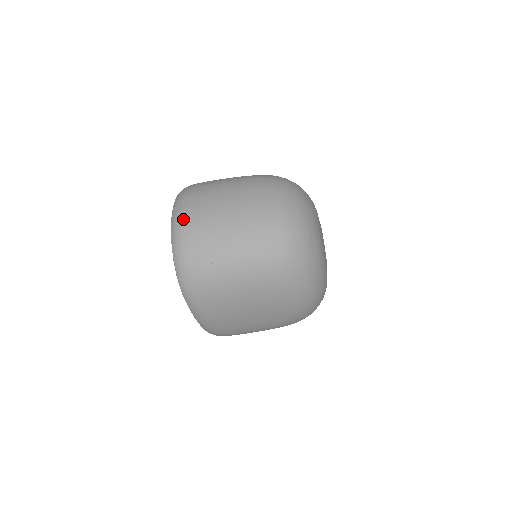
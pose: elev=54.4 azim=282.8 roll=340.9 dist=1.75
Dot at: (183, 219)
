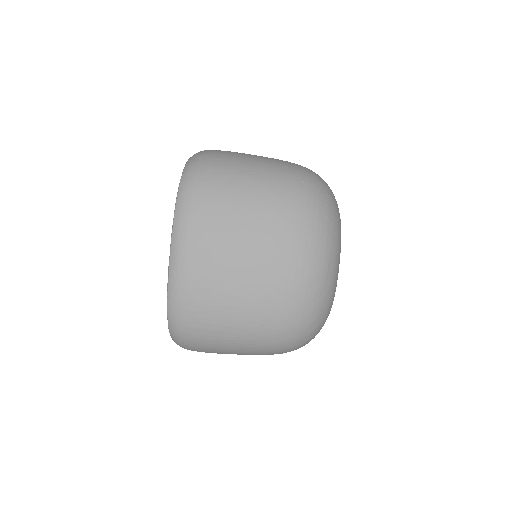
Dot at: occluded
